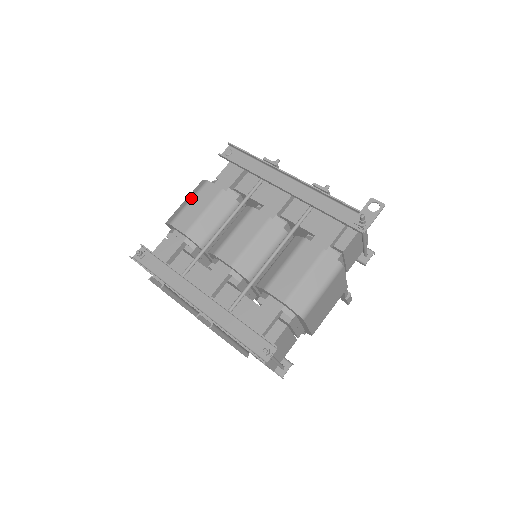
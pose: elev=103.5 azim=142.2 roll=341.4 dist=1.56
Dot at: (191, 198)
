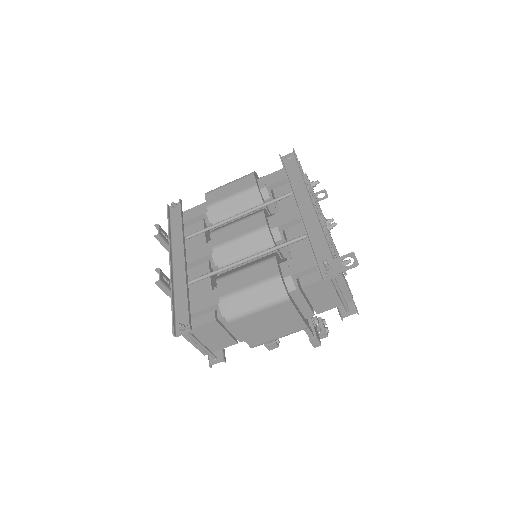
Dot at: (233, 181)
